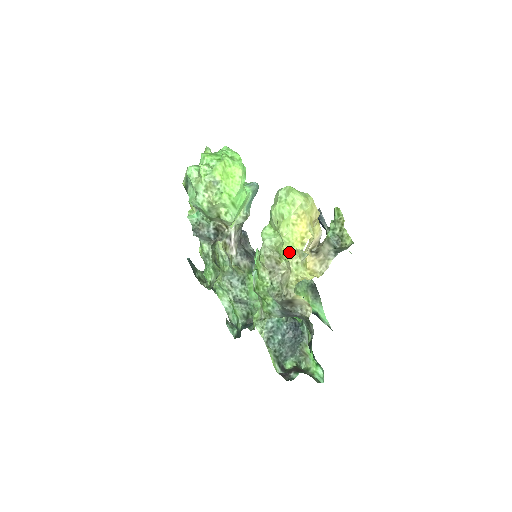
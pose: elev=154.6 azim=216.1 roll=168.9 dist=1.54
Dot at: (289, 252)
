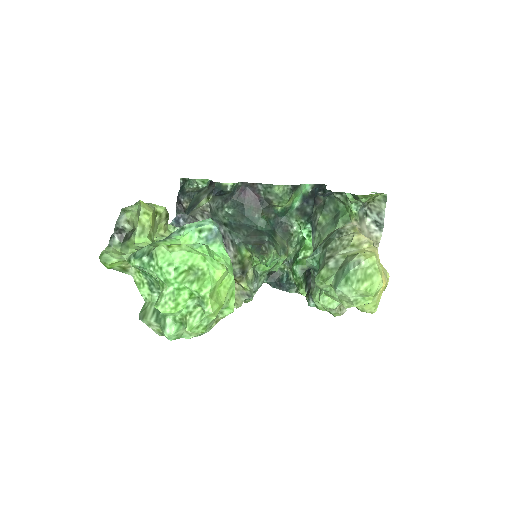
Dot at: occluded
